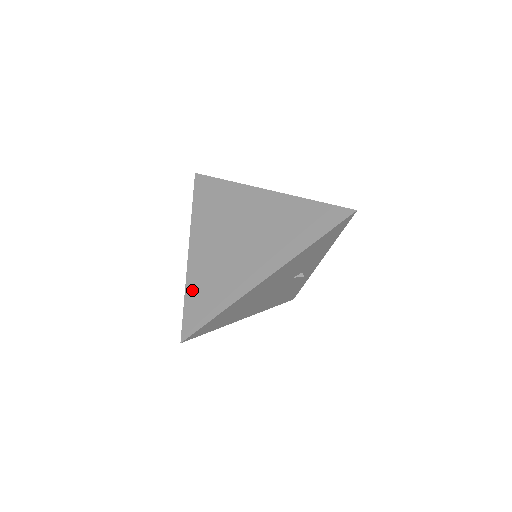
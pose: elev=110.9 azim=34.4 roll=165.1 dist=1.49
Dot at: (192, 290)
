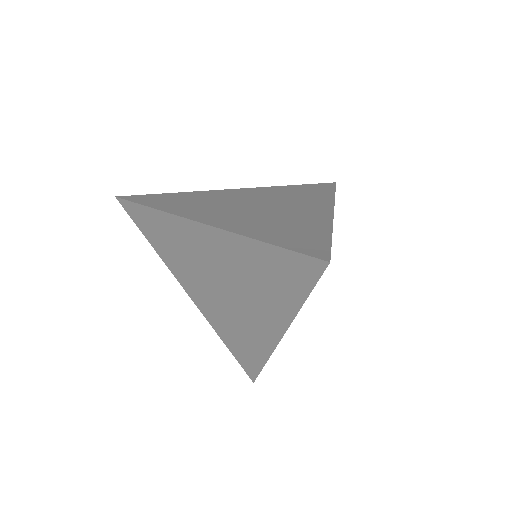
Dot at: (225, 339)
